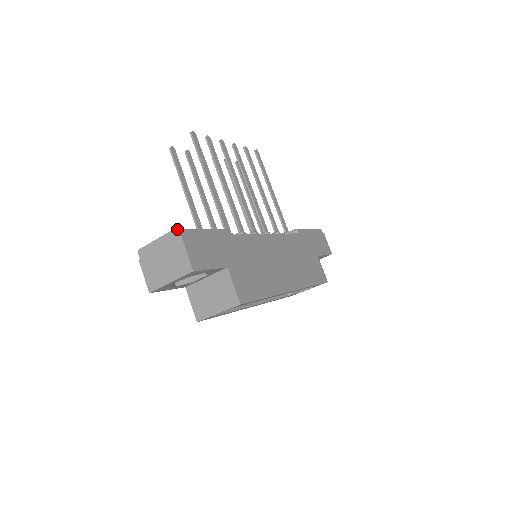
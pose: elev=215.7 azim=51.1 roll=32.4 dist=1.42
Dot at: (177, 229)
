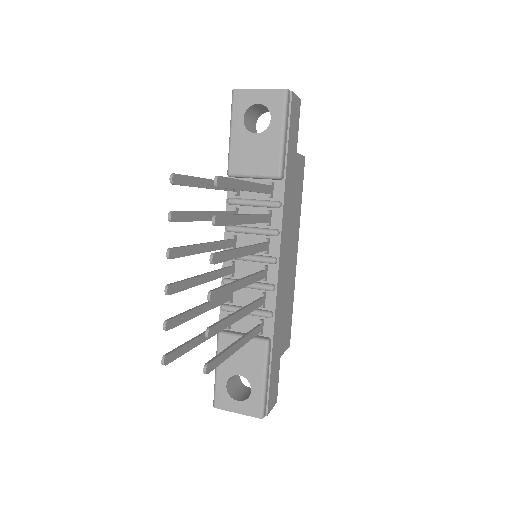
Dot at: occluded
